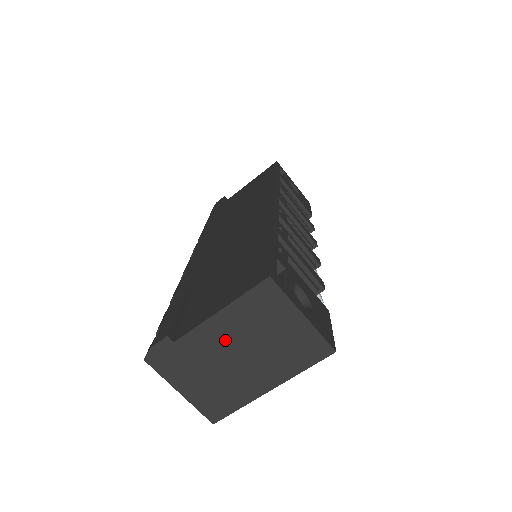
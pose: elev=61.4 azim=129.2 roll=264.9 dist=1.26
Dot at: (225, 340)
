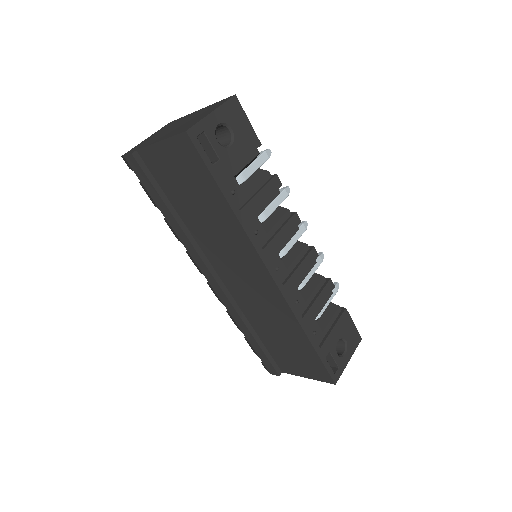
Dot at: occluded
